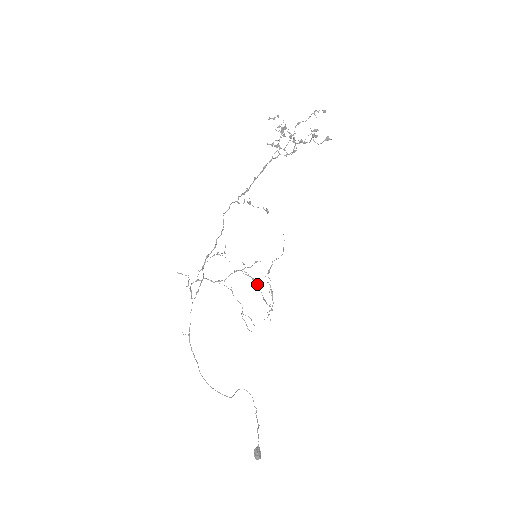
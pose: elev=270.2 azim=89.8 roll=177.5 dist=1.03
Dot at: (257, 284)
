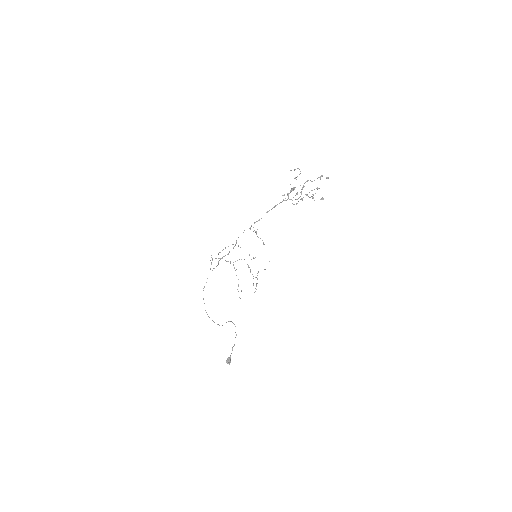
Dot at: occluded
